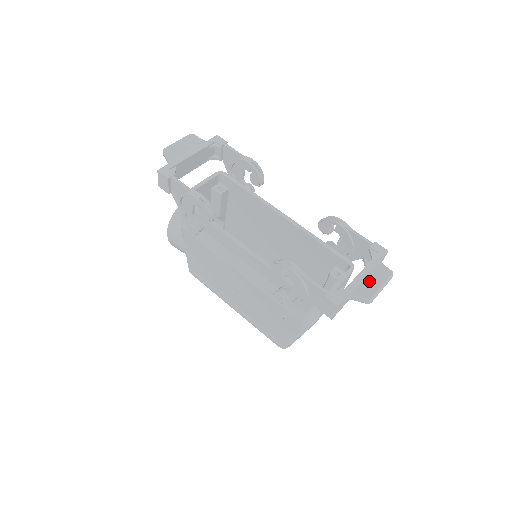
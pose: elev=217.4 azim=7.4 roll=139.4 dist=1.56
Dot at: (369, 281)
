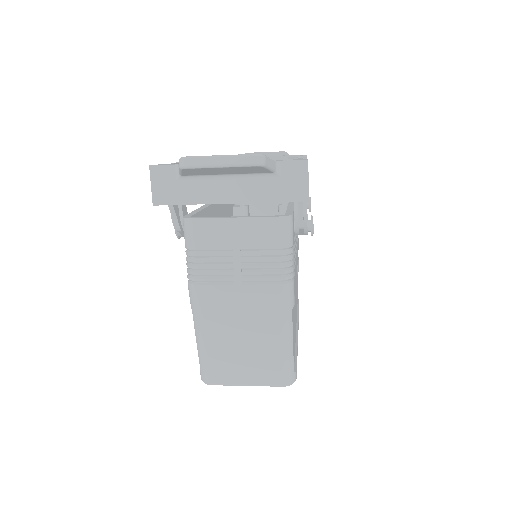
Dot at: occluded
